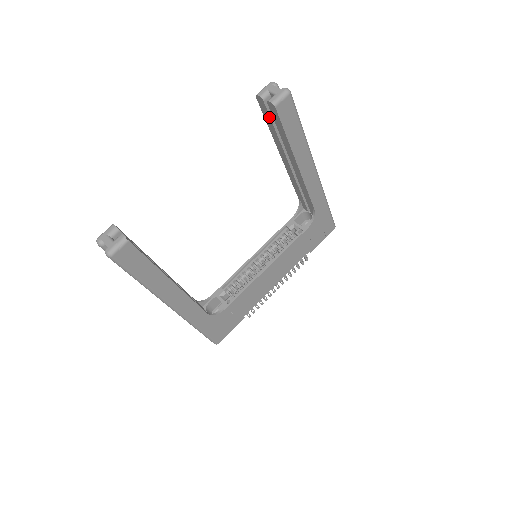
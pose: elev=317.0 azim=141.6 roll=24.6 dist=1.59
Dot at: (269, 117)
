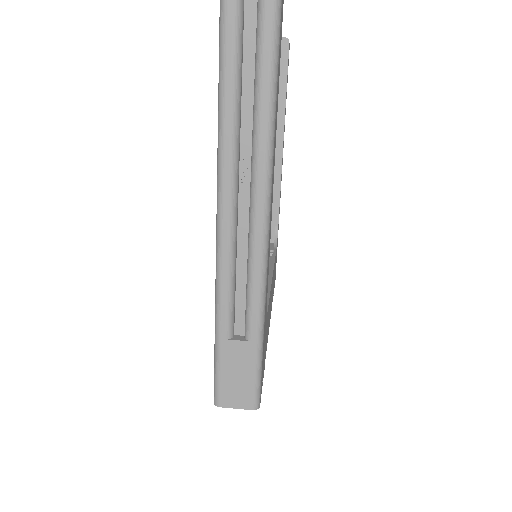
Dot at: occluded
